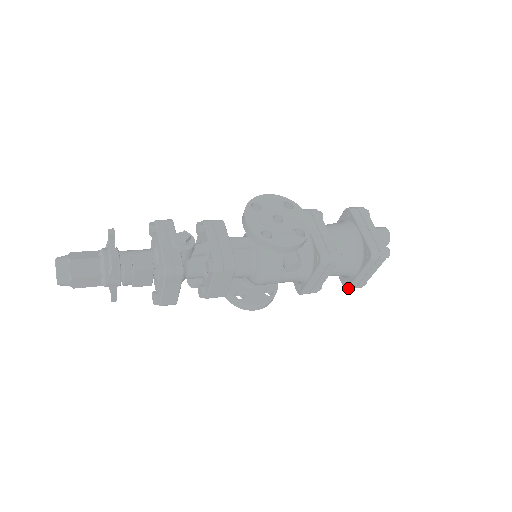
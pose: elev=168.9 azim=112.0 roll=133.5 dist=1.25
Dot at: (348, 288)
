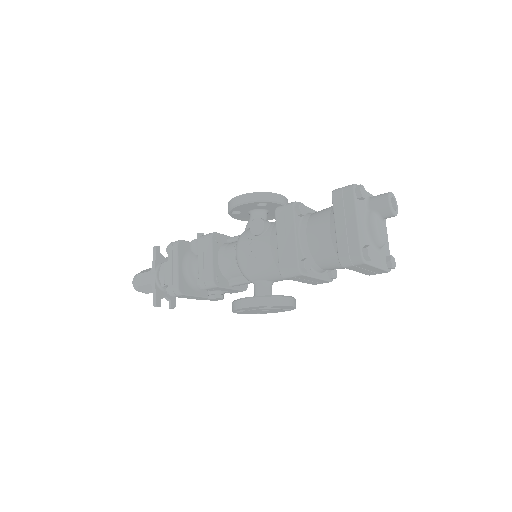
Dot at: (338, 258)
